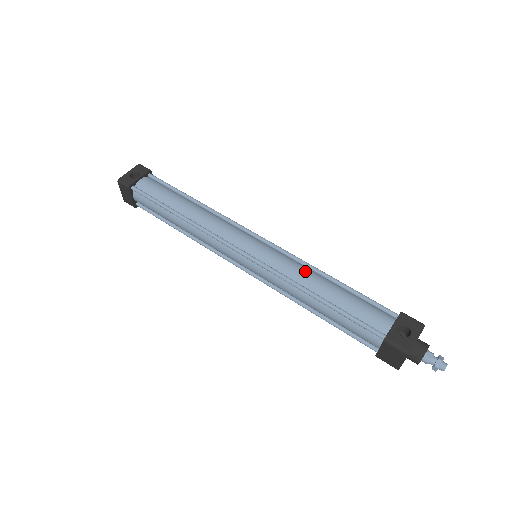
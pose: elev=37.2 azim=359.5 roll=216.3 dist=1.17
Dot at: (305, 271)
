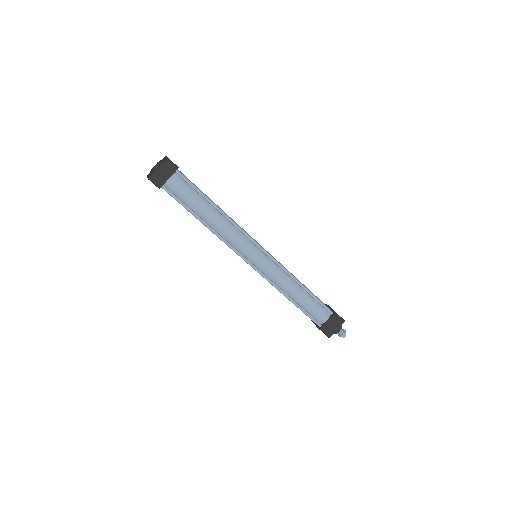
Dot at: occluded
